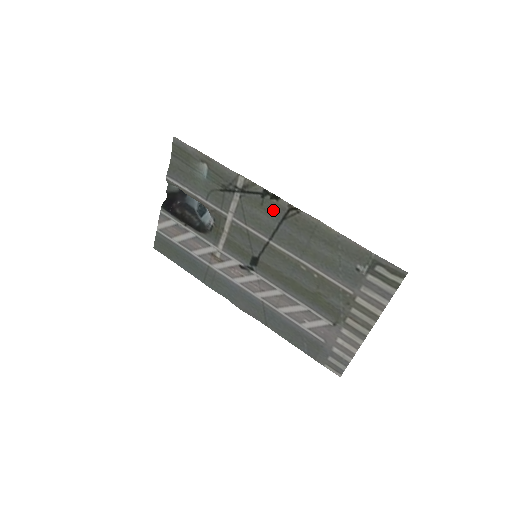
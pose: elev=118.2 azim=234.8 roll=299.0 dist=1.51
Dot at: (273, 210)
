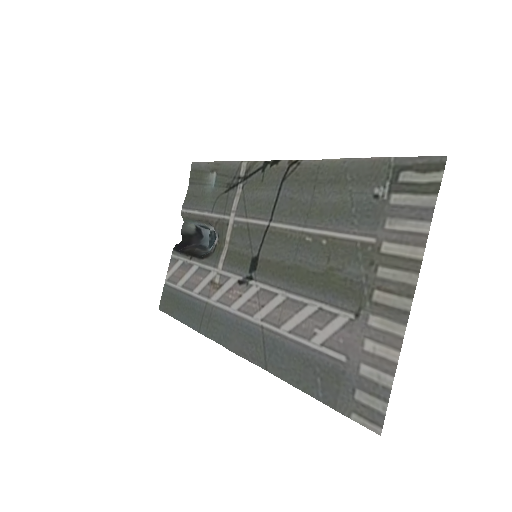
Dot at: (273, 178)
